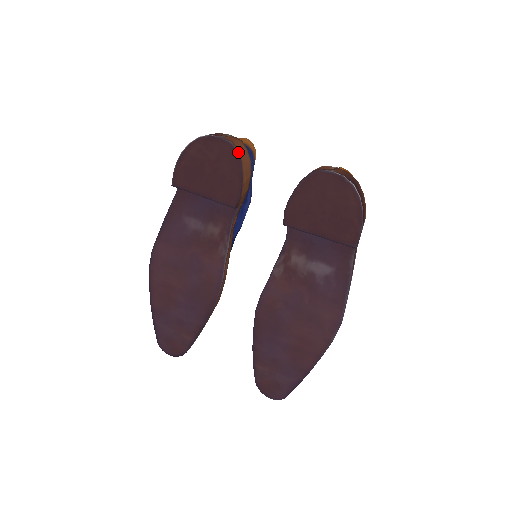
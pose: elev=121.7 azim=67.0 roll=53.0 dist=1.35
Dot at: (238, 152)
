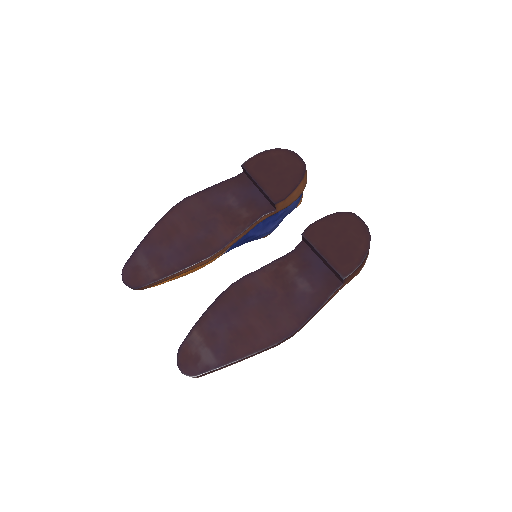
Dot at: (305, 172)
